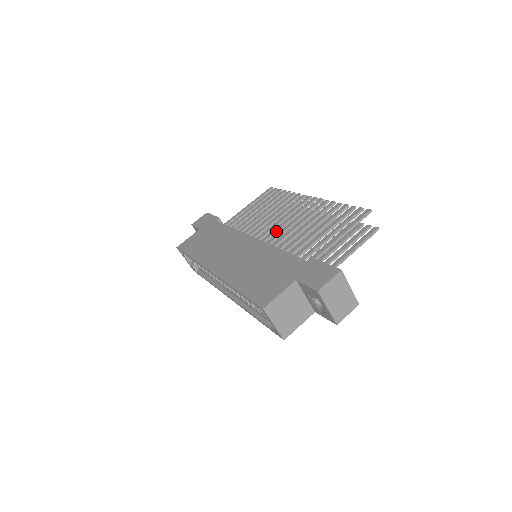
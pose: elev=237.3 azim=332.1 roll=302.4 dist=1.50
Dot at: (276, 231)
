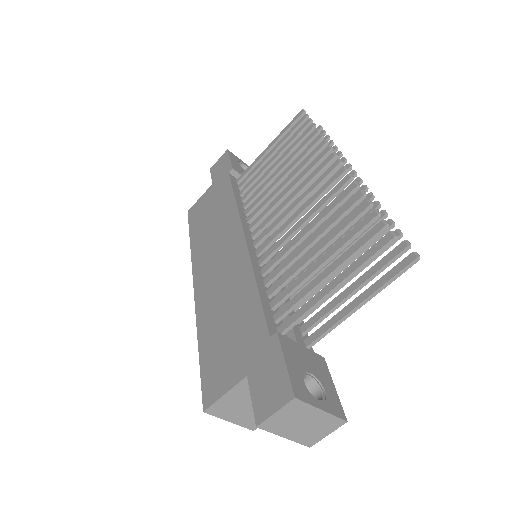
Dot at: (276, 225)
